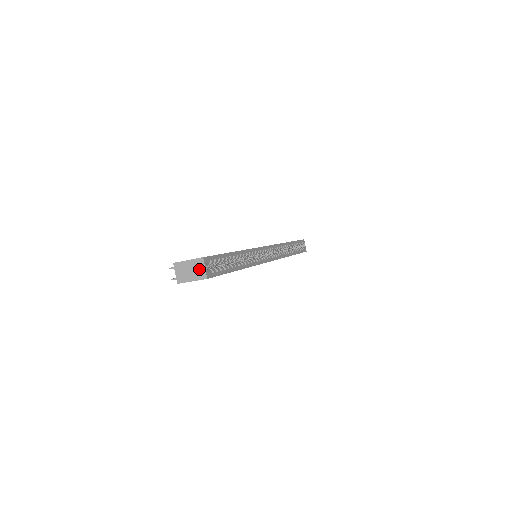
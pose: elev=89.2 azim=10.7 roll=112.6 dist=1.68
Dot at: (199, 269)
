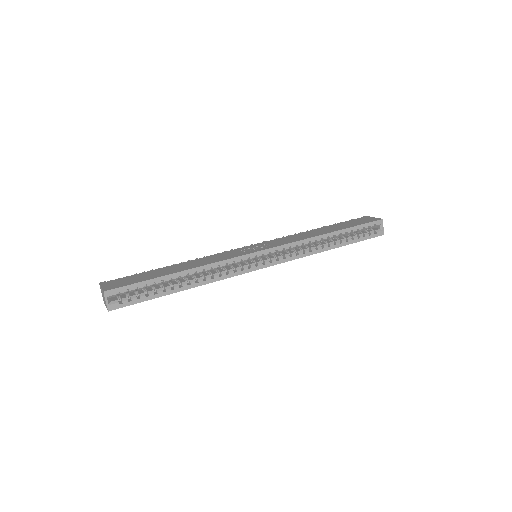
Dot at: (105, 300)
